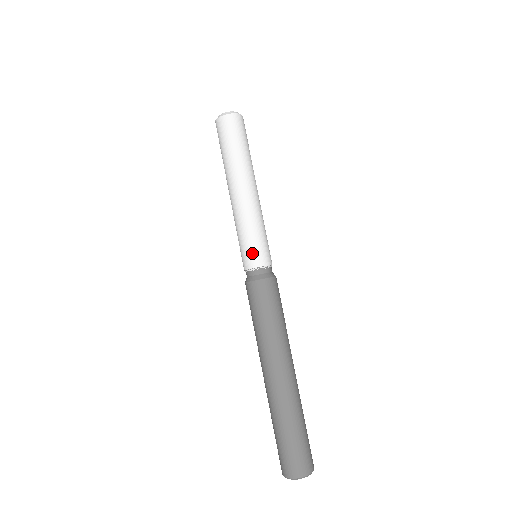
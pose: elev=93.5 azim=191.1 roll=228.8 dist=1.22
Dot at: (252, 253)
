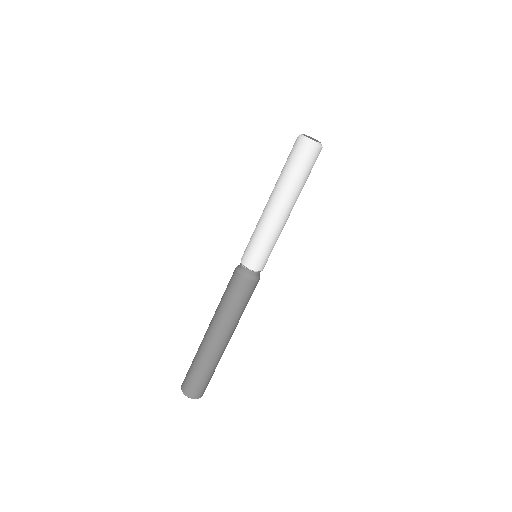
Dot at: (258, 259)
